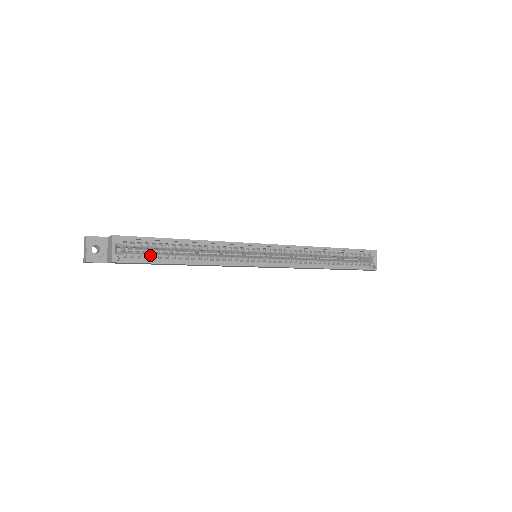
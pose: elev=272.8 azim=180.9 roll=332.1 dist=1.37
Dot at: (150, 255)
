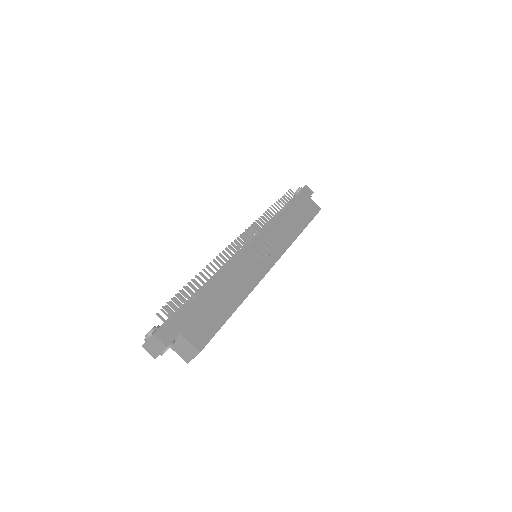
Dot at: occluded
